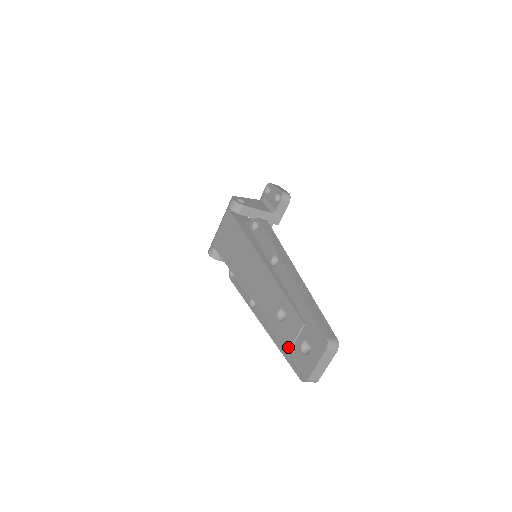
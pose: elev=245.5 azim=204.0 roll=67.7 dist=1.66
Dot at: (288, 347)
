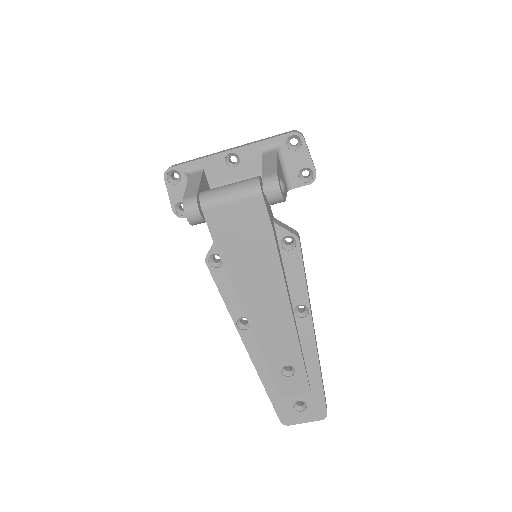
Dot at: (281, 397)
